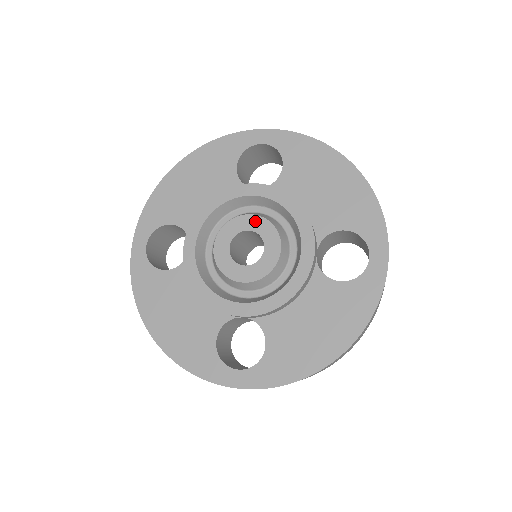
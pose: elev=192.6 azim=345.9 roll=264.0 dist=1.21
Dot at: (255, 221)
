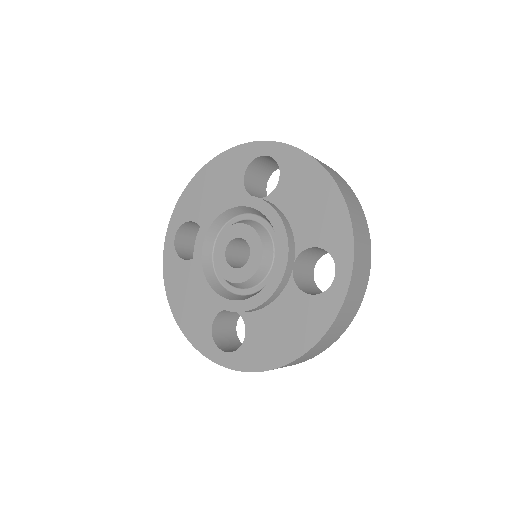
Dot at: (246, 230)
